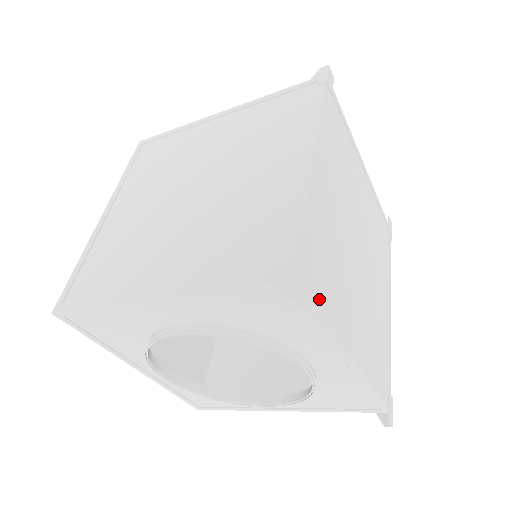
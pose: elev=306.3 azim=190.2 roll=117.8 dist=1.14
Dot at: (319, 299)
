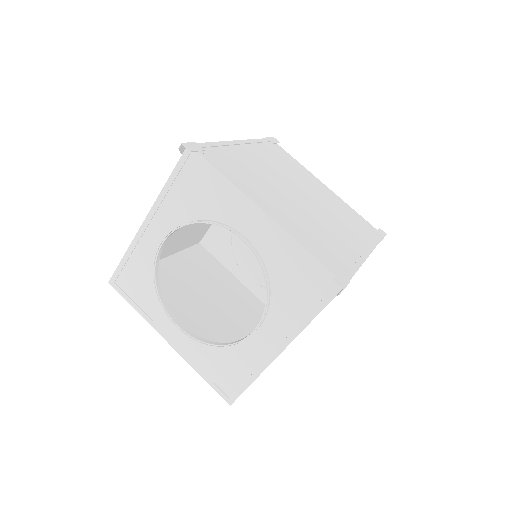
Dot at: (218, 166)
